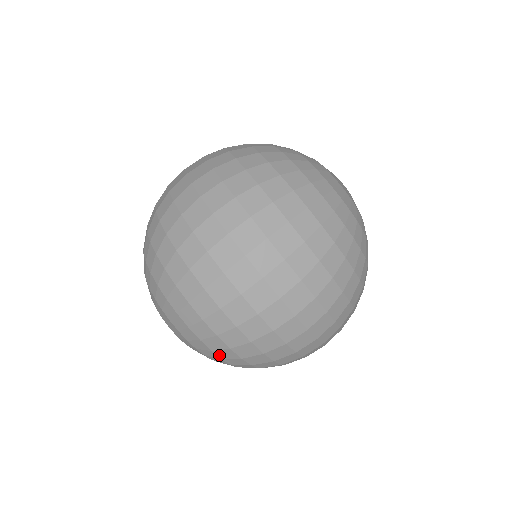
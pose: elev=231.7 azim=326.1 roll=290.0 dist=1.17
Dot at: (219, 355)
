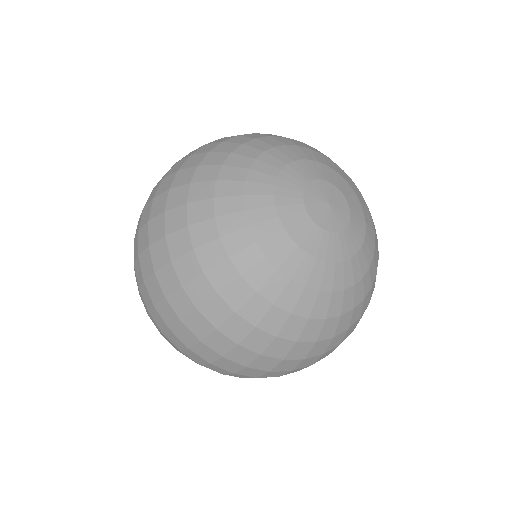
Dot at: occluded
